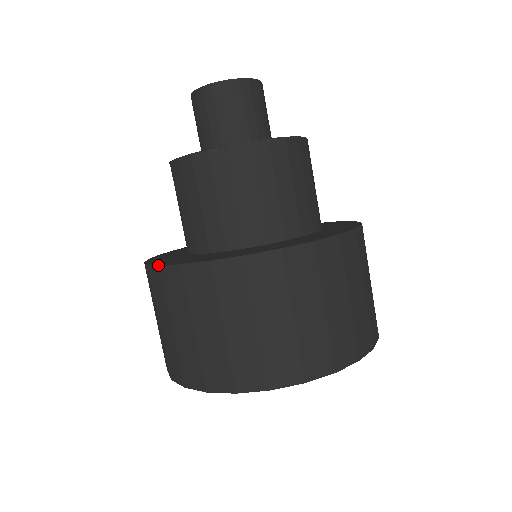
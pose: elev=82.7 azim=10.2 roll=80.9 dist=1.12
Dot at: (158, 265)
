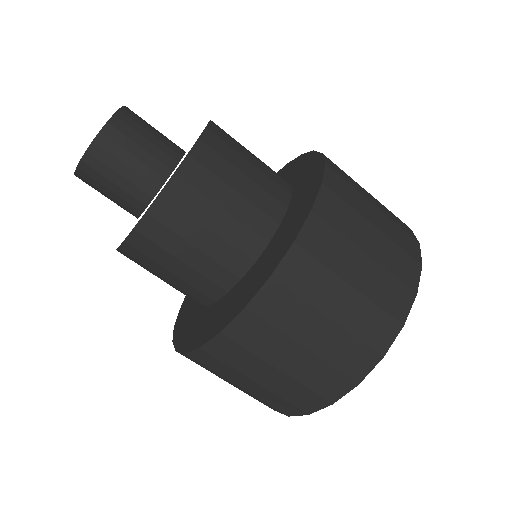
Dot at: (183, 353)
